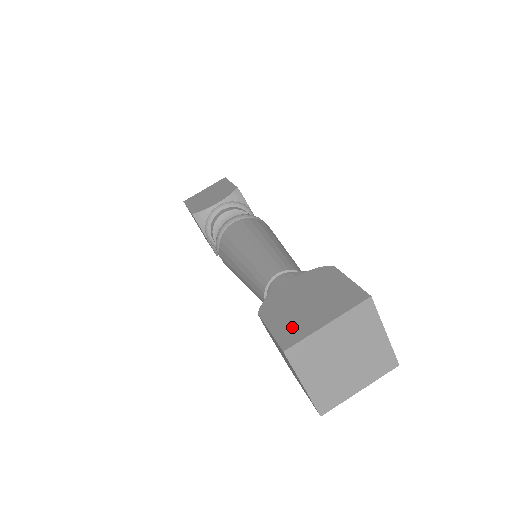
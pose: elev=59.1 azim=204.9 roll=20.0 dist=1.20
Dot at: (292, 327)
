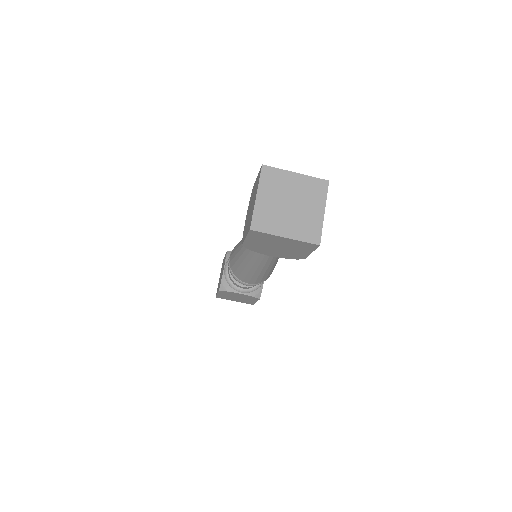
Dot at: occluded
